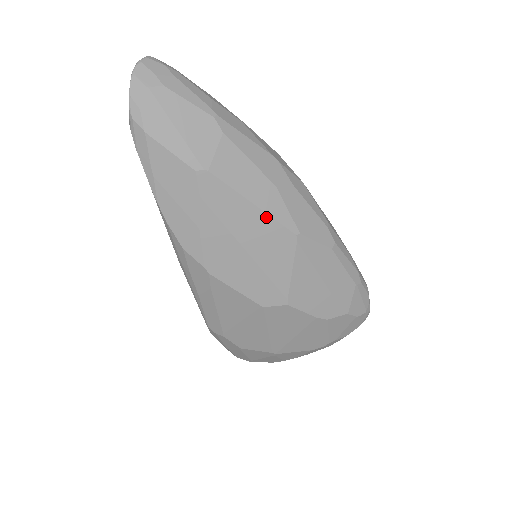
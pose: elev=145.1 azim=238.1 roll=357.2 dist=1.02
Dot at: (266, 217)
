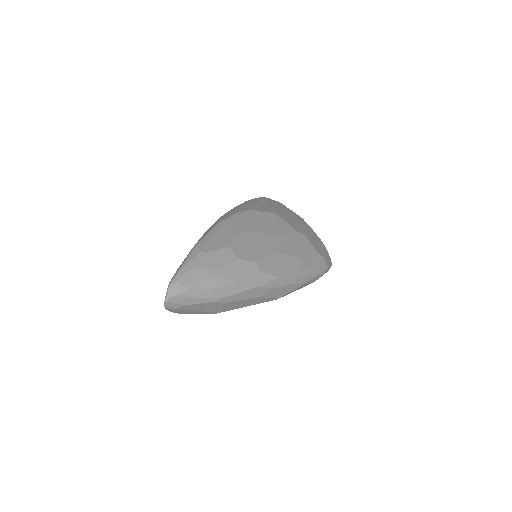
Dot at: occluded
